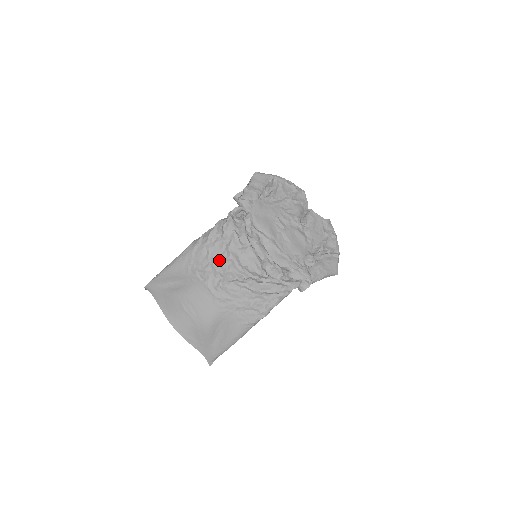
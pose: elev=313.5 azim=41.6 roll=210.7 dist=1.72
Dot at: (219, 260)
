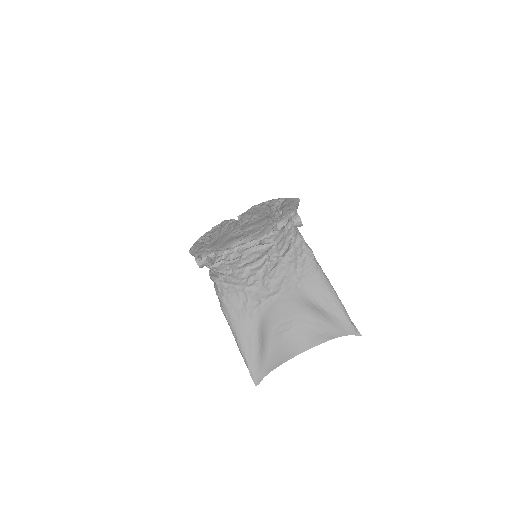
Dot at: (243, 281)
